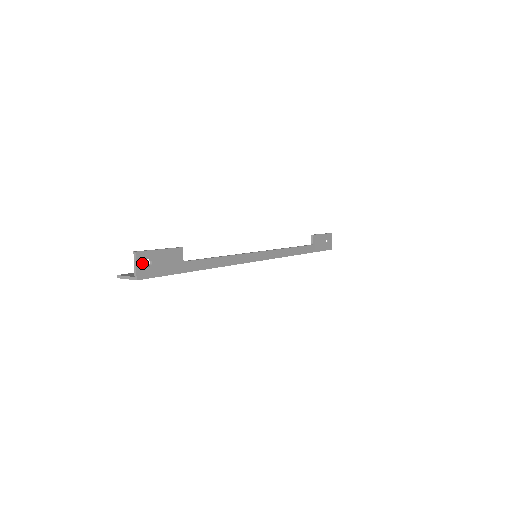
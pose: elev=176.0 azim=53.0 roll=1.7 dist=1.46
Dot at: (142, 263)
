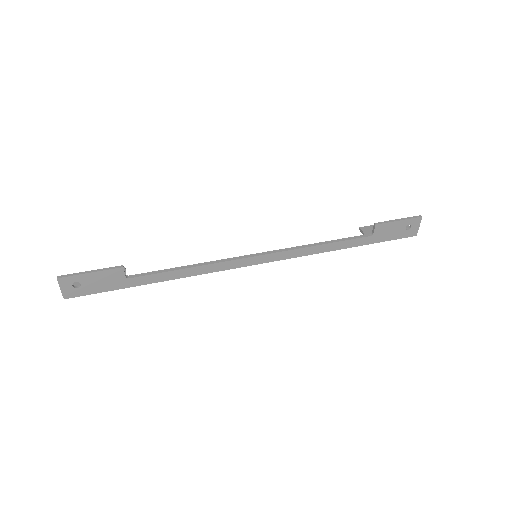
Dot at: (68, 286)
